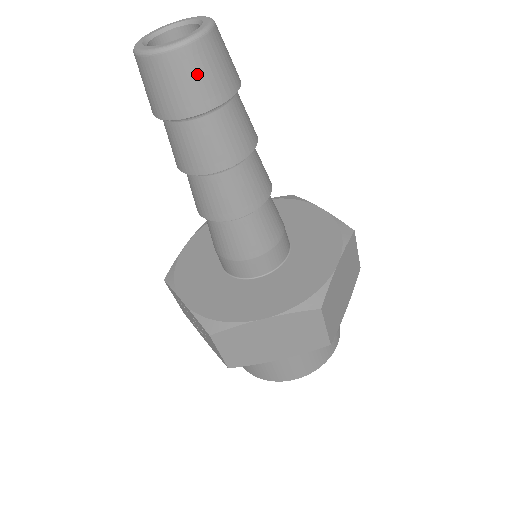
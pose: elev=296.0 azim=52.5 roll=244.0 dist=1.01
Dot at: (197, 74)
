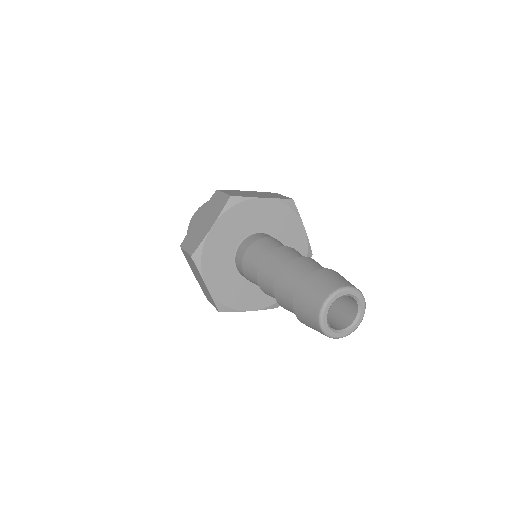
Dot at: occluded
